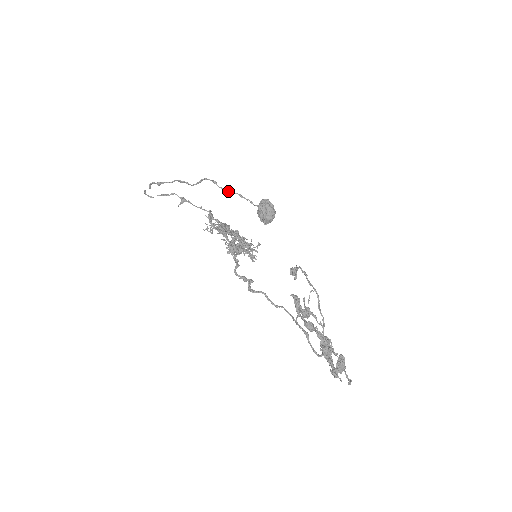
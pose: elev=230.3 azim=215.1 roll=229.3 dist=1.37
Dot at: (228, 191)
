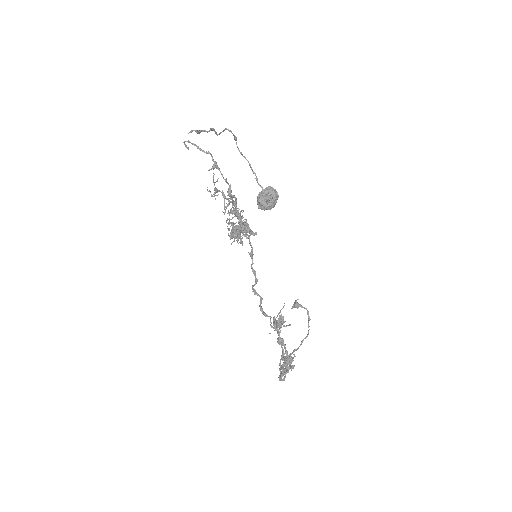
Dot at: (242, 155)
